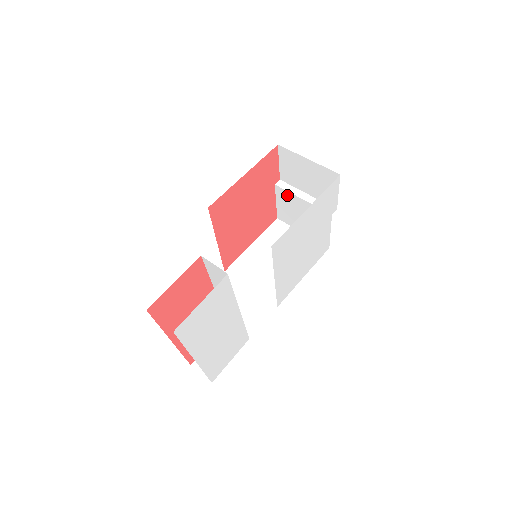
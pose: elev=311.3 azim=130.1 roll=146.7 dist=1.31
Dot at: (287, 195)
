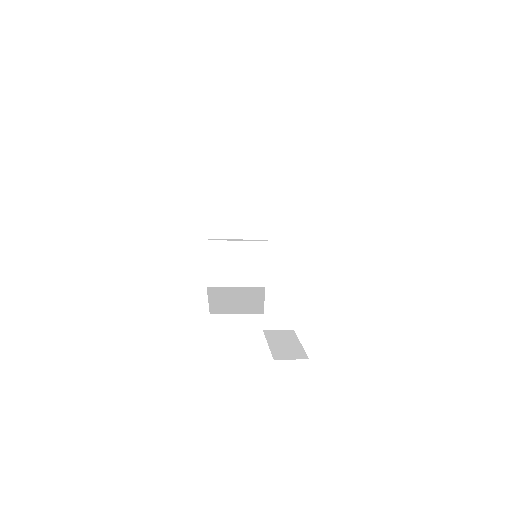
Dot at: (222, 246)
